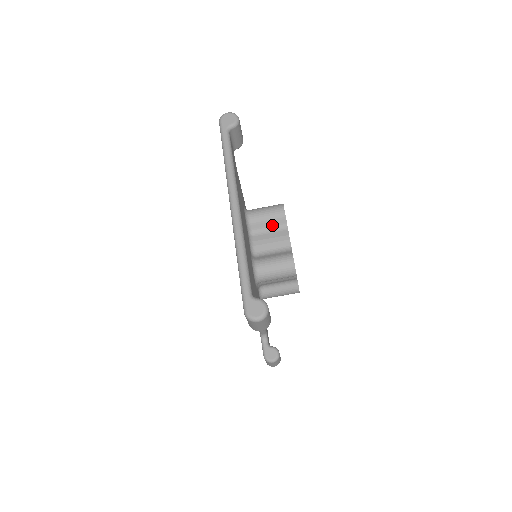
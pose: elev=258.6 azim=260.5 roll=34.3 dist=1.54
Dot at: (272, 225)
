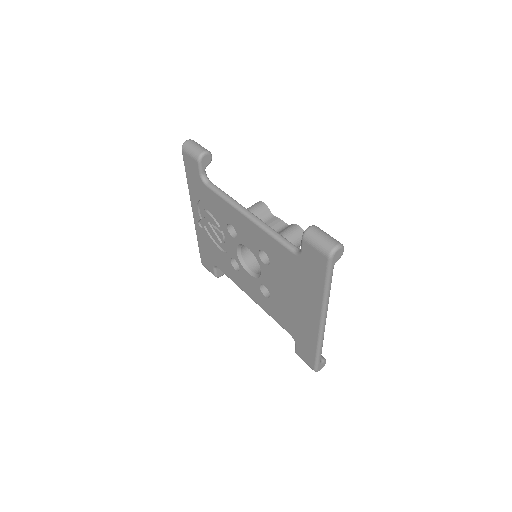
Dot at: occluded
